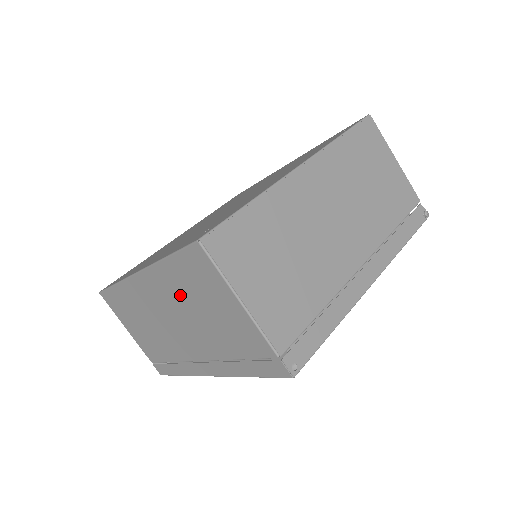
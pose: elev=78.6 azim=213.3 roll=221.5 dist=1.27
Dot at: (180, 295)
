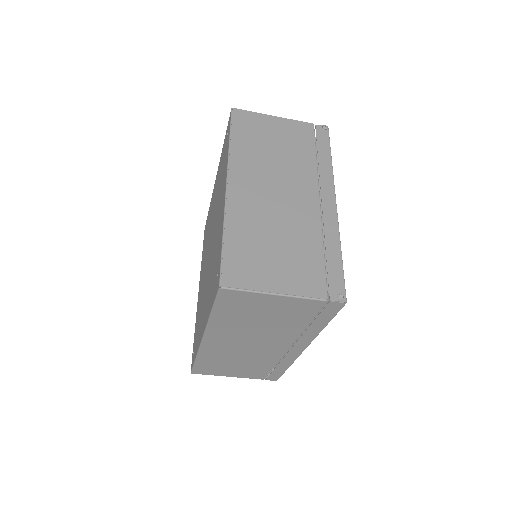
Dot at: (240, 325)
